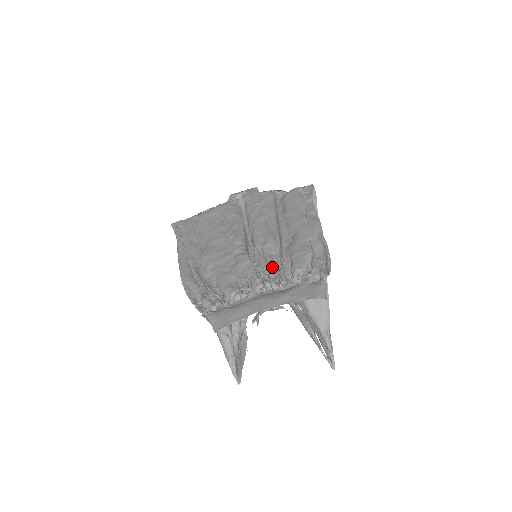
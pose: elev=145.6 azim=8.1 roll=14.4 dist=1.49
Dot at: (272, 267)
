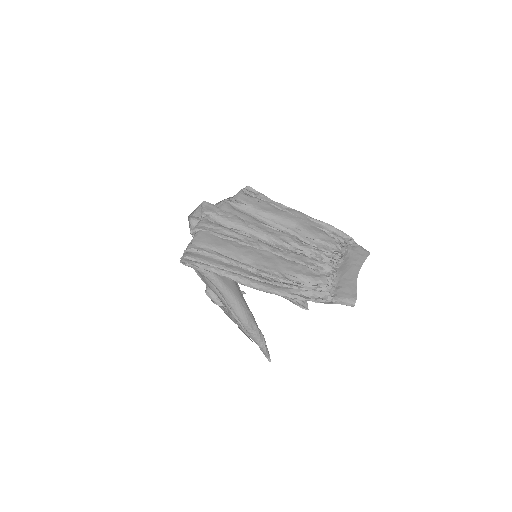
Dot at: (320, 251)
